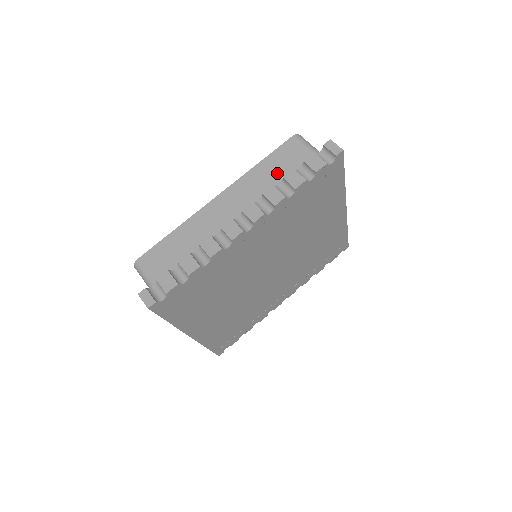
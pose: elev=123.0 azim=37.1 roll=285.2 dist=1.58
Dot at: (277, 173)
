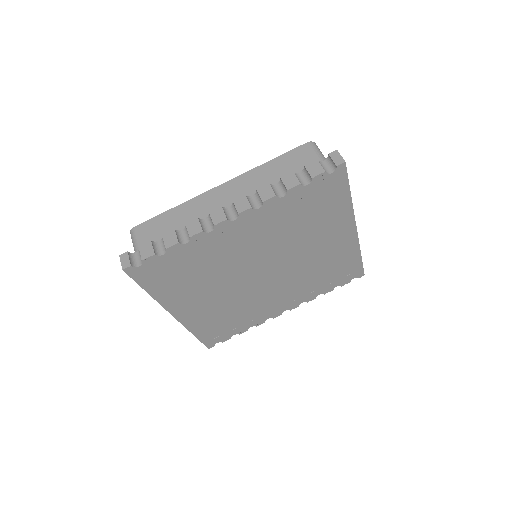
Dot at: (280, 174)
